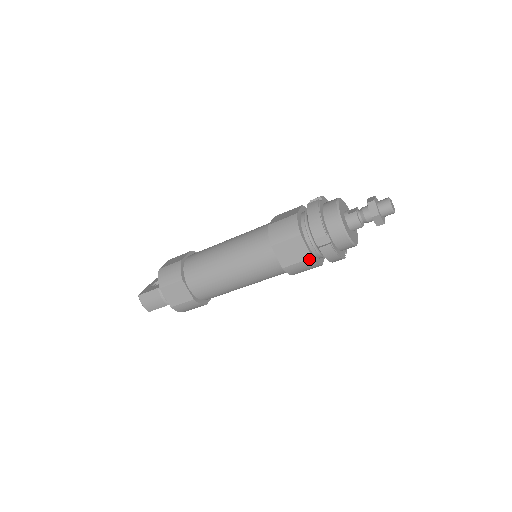
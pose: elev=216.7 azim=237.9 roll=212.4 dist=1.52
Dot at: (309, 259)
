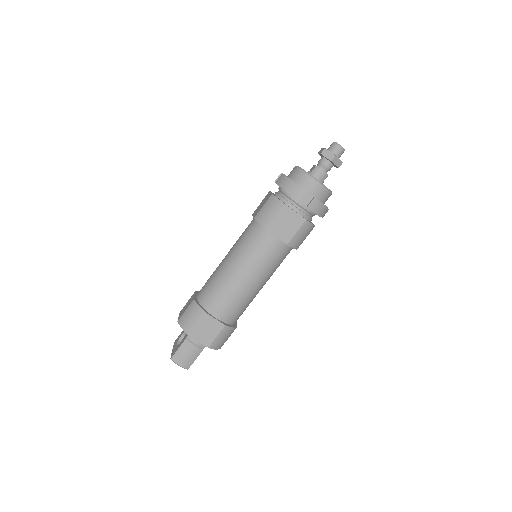
Dot at: (304, 223)
